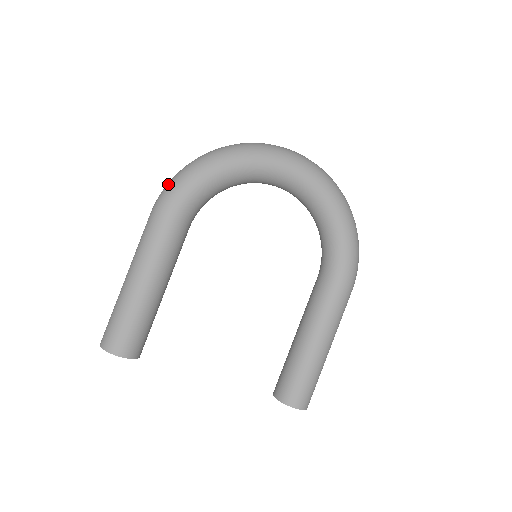
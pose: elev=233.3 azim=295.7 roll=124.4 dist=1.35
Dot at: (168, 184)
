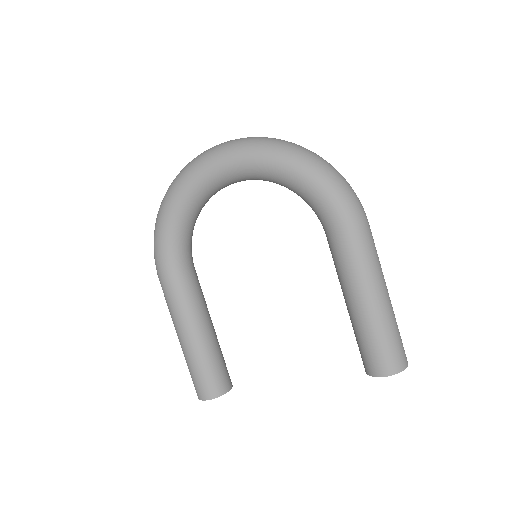
Dot at: occluded
